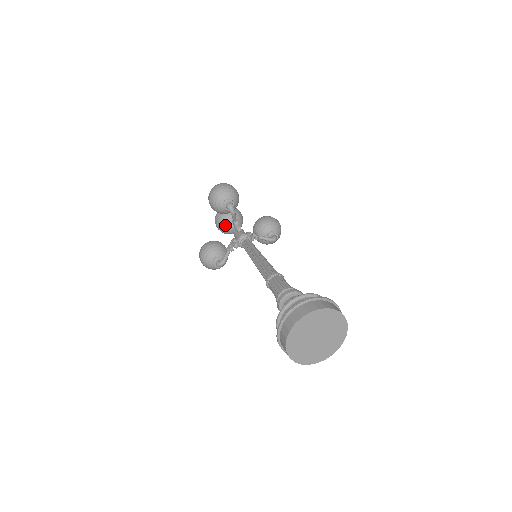
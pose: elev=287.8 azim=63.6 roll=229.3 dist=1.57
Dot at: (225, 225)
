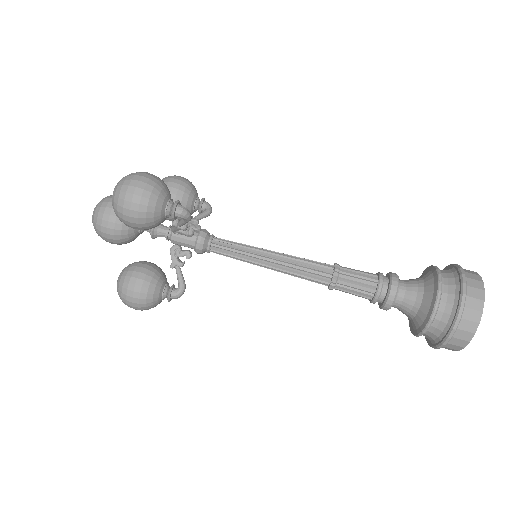
Dot at: (133, 233)
